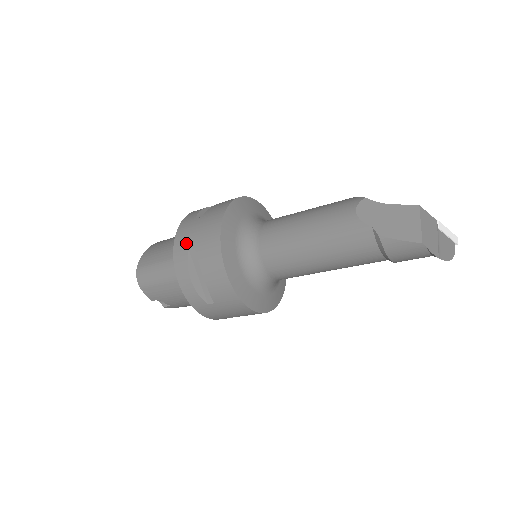
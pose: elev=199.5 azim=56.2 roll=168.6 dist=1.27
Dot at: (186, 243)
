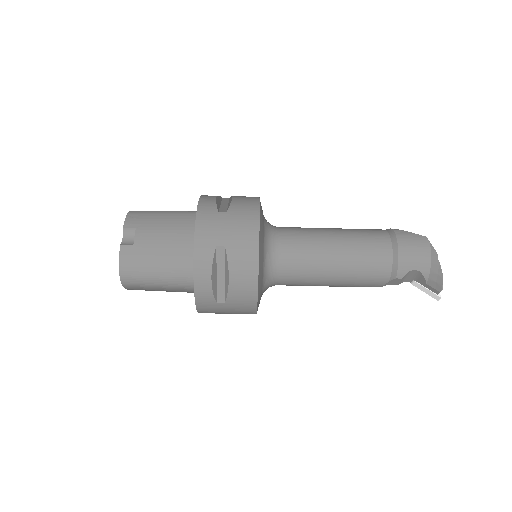
Dot at: occluded
